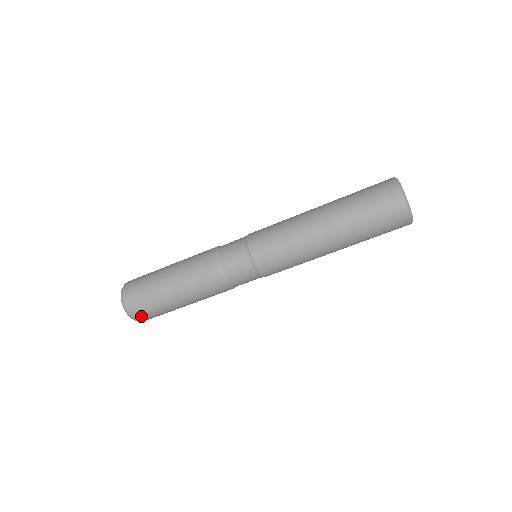
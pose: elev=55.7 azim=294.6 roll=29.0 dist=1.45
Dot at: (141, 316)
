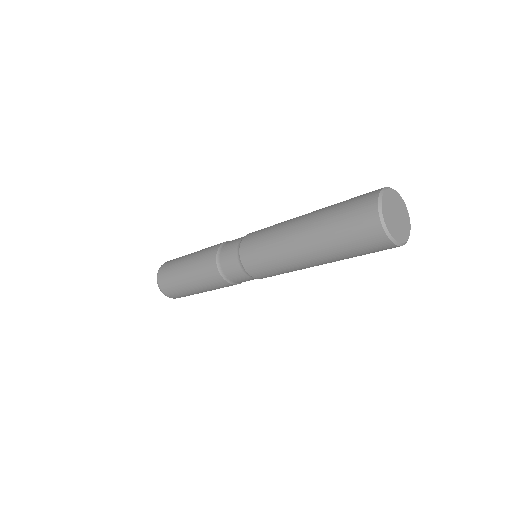
Dot at: (180, 297)
